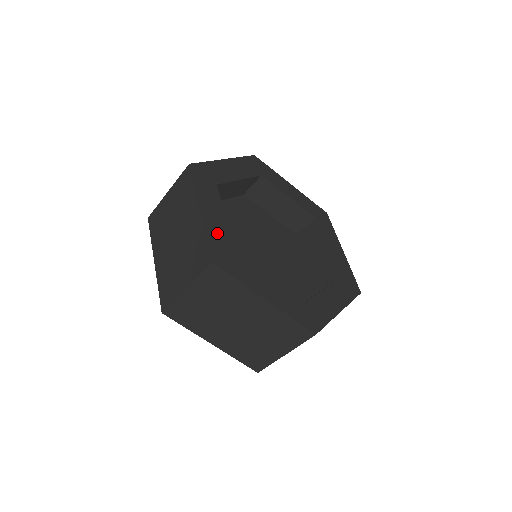
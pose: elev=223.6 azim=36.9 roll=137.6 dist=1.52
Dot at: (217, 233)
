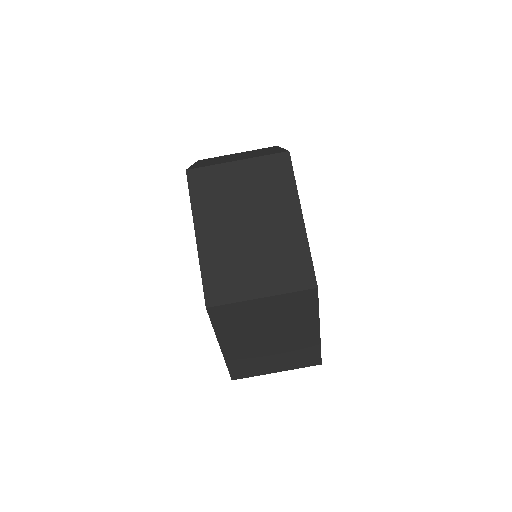
Dot at: occluded
